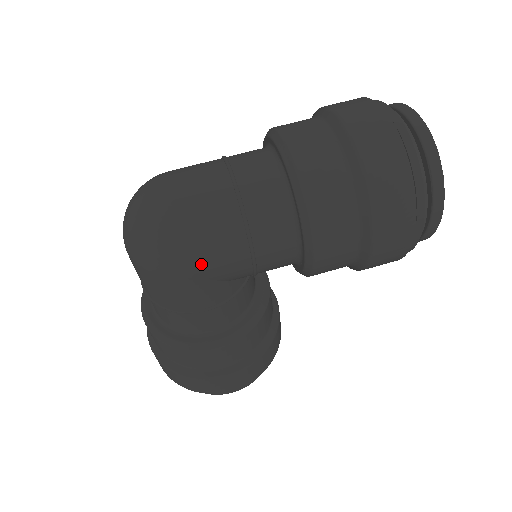
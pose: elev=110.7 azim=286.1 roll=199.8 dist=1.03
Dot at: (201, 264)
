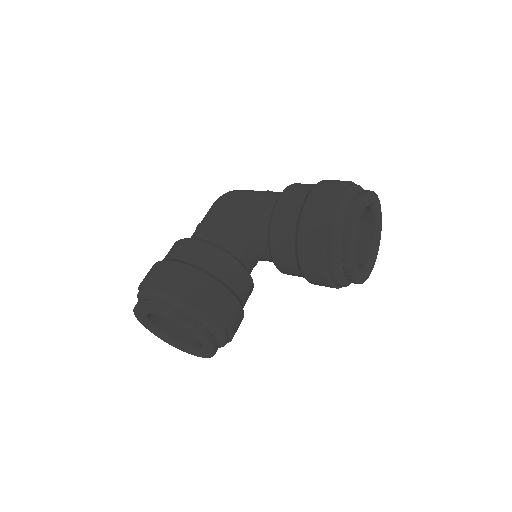
Dot at: (235, 195)
